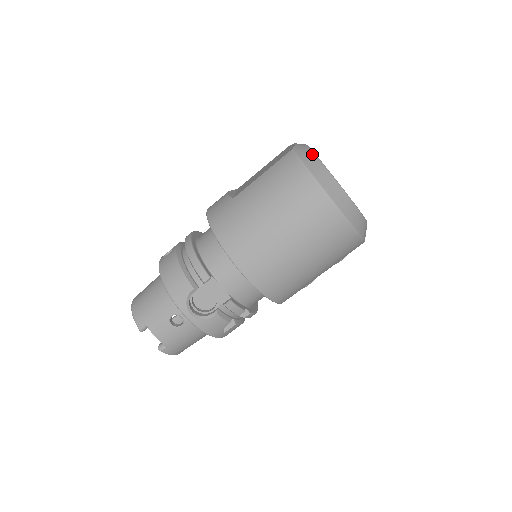
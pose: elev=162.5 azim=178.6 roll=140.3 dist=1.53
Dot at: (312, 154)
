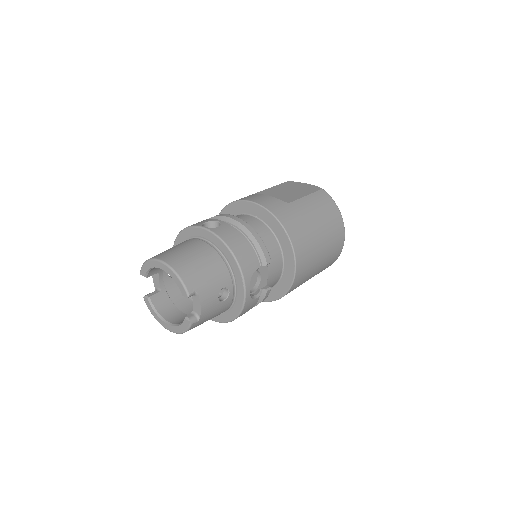
Dot at: occluded
